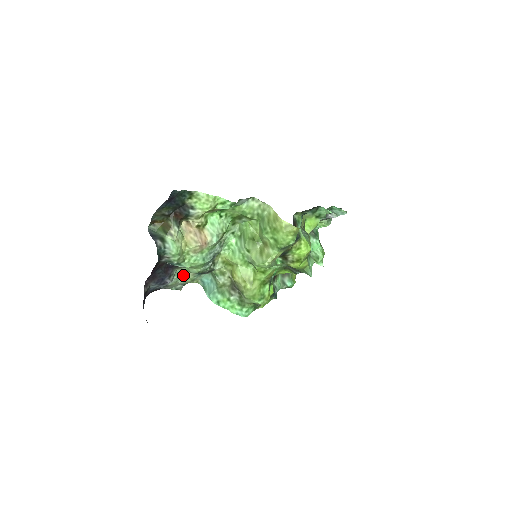
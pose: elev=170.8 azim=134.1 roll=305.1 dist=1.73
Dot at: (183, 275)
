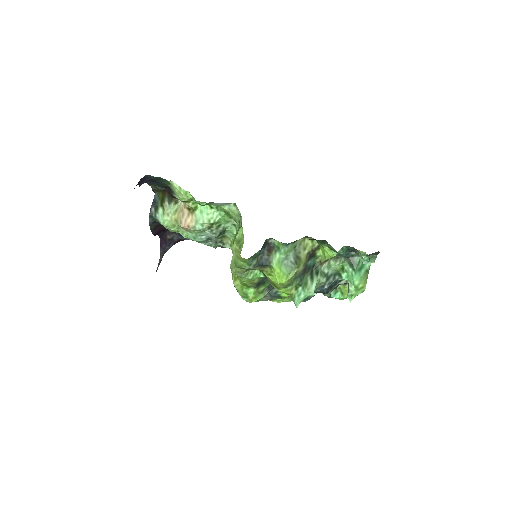
Dot at: occluded
